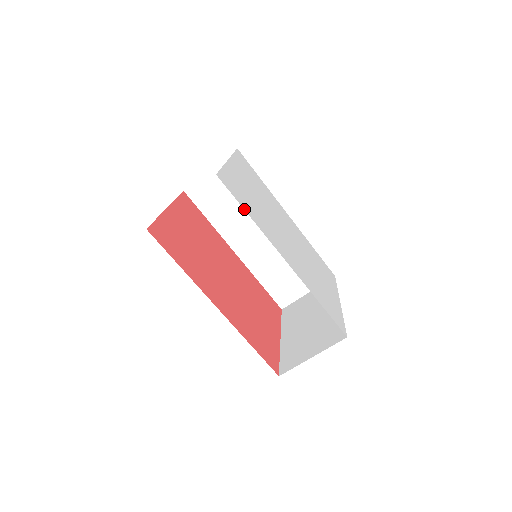
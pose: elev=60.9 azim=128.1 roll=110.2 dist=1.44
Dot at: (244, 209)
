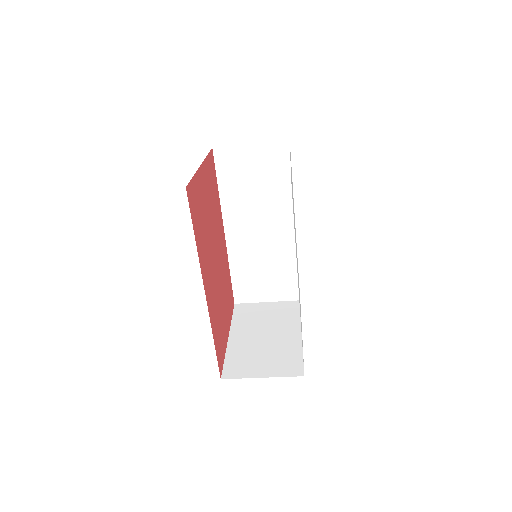
Dot at: occluded
